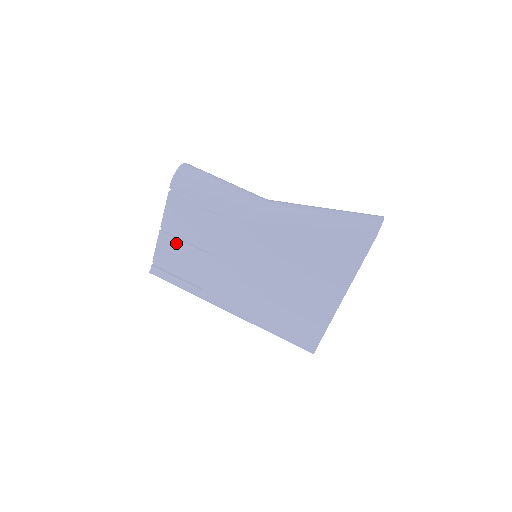
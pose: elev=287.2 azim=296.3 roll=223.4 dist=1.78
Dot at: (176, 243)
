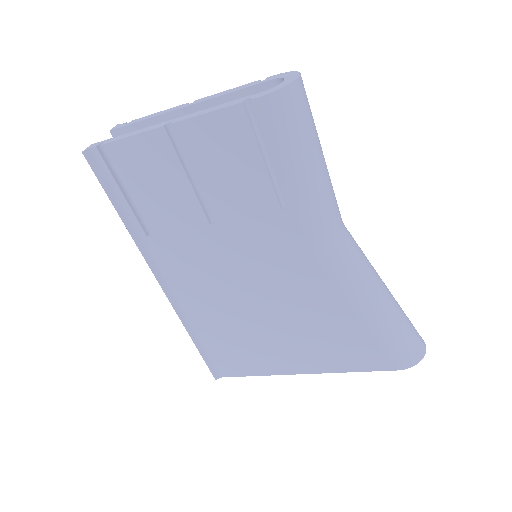
Dot at: (173, 164)
